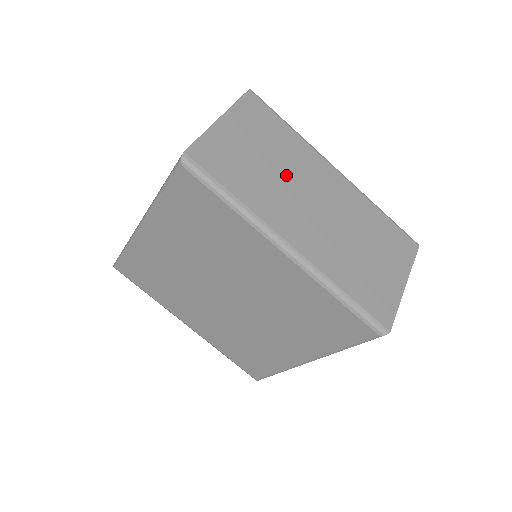
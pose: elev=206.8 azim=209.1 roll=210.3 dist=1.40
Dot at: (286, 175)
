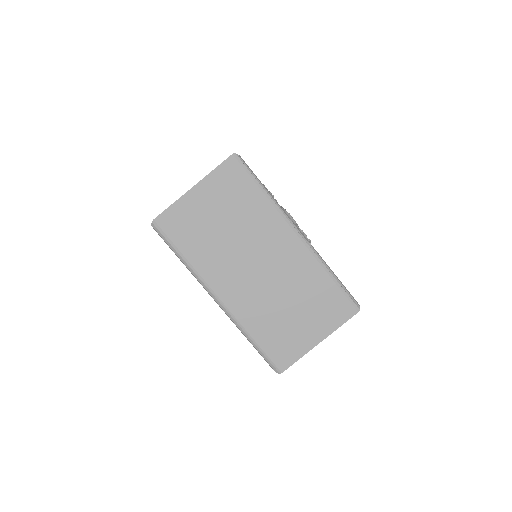
Dot at: (238, 239)
